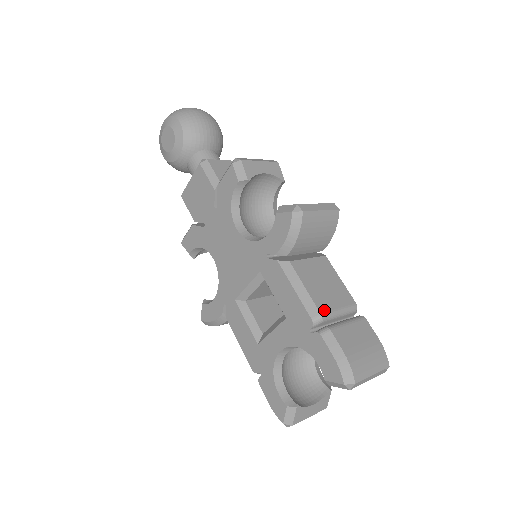
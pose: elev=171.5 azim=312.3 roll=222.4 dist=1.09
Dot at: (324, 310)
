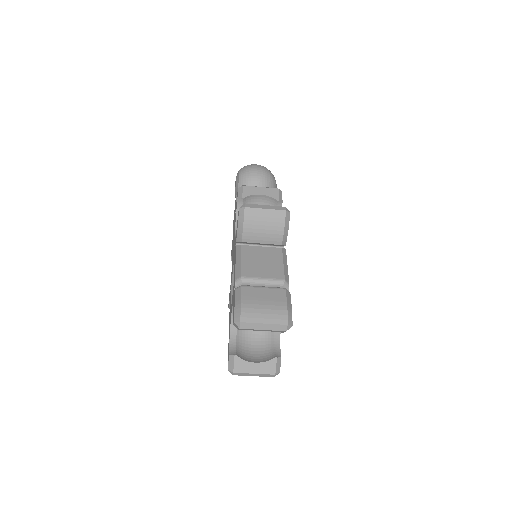
Dot at: (246, 275)
